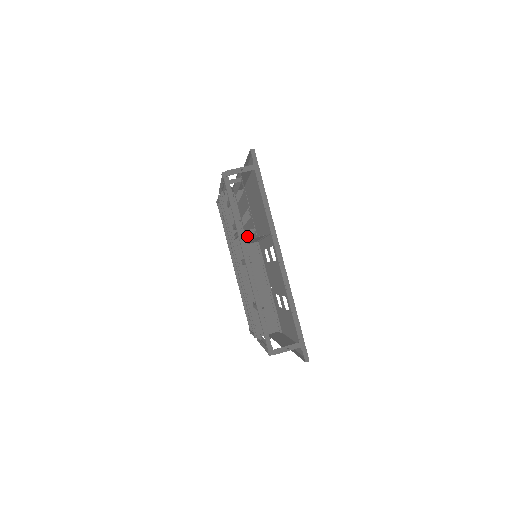
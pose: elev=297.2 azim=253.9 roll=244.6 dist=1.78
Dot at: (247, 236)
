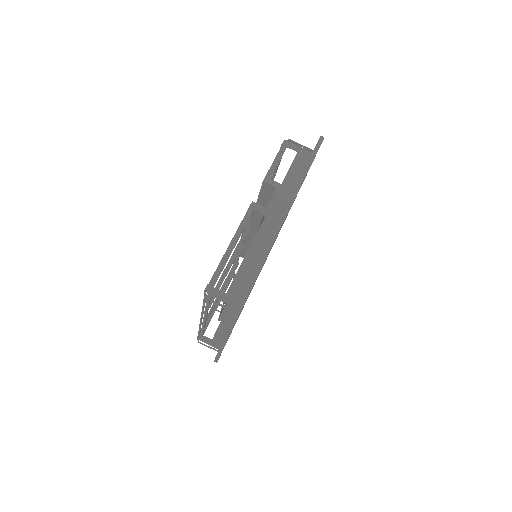
Dot at: occluded
